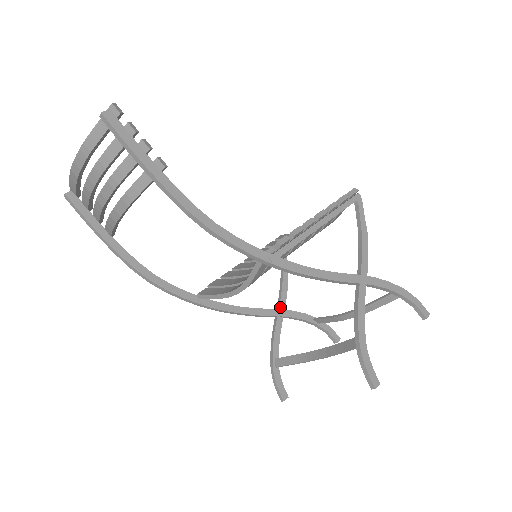
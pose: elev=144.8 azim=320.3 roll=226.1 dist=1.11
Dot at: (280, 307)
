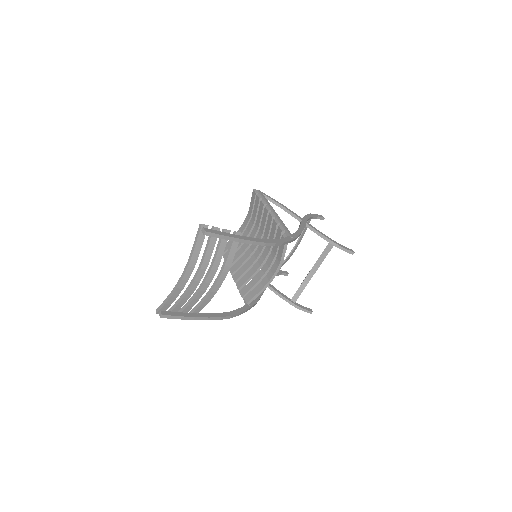
Dot at: occluded
